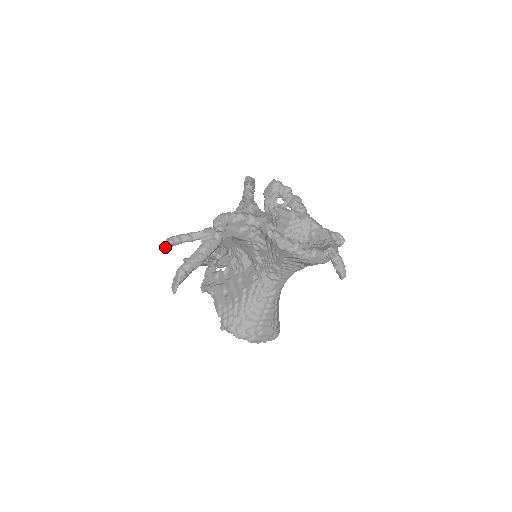
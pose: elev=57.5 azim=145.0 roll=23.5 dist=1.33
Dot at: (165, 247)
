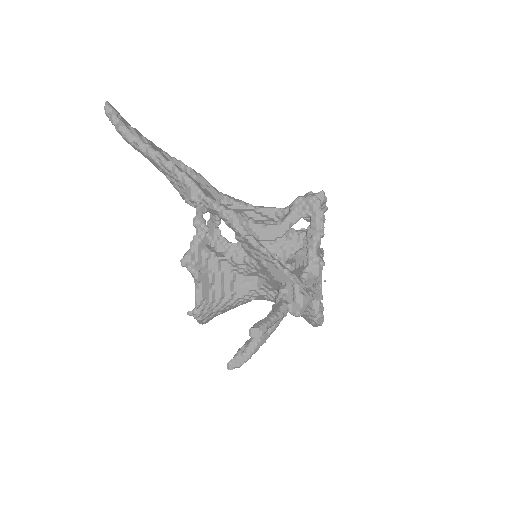
Dot at: (251, 337)
